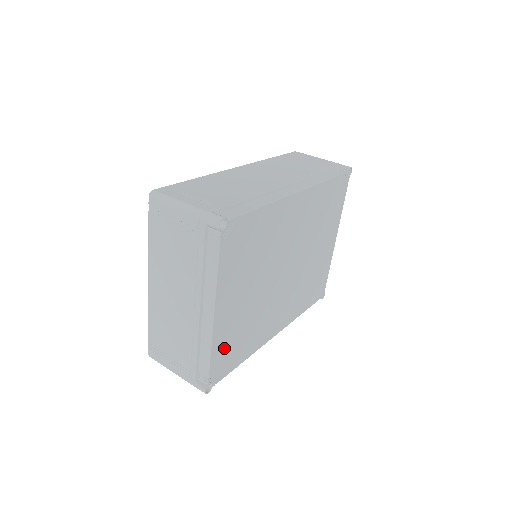
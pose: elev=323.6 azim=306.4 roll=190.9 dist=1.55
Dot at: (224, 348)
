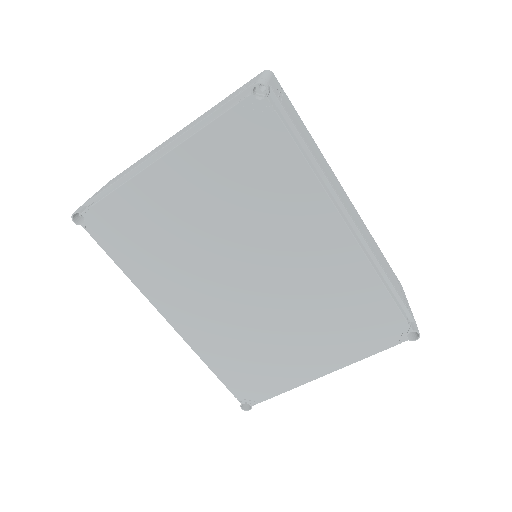
Dot at: (130, 213)
